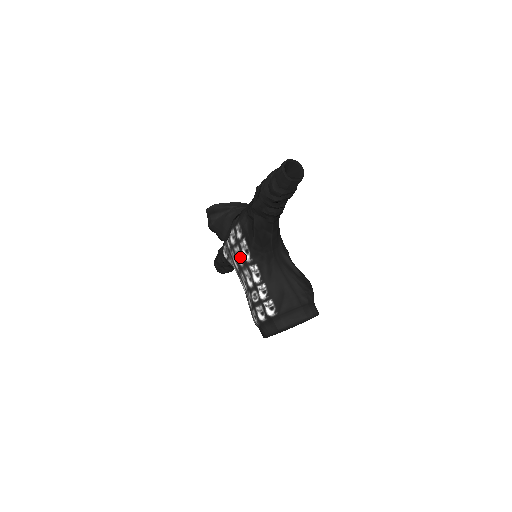
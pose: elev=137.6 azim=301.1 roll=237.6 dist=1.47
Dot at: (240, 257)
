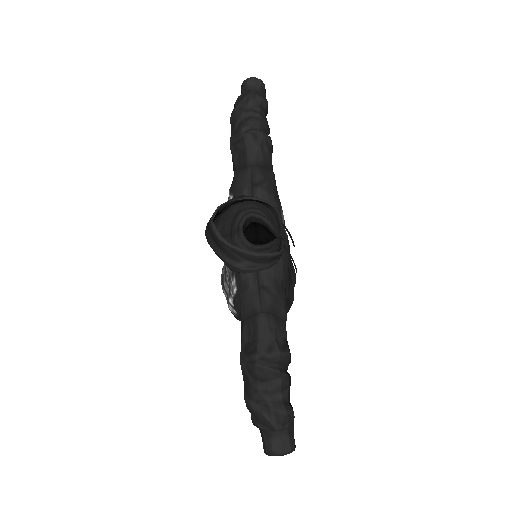
Dot at: (227, 275)
